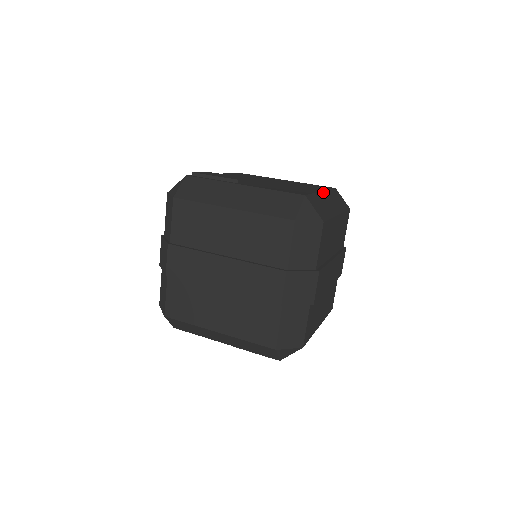
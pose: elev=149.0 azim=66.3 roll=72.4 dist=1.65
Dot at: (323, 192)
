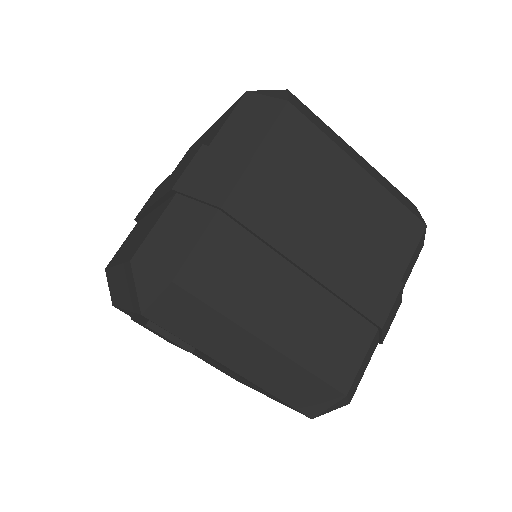
Dot at: (357, 153)
